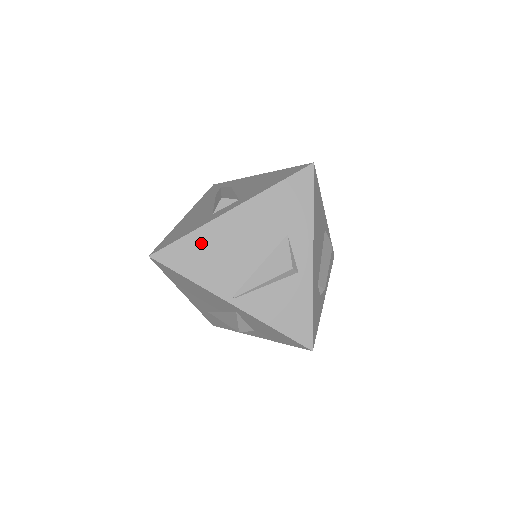
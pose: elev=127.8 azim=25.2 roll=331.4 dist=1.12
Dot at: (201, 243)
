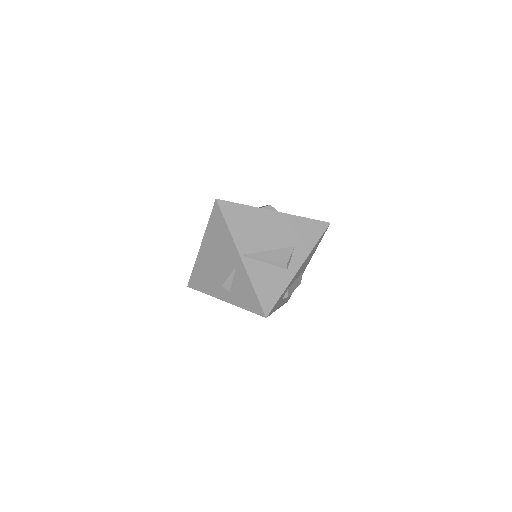
Dot at: (248, 214)
